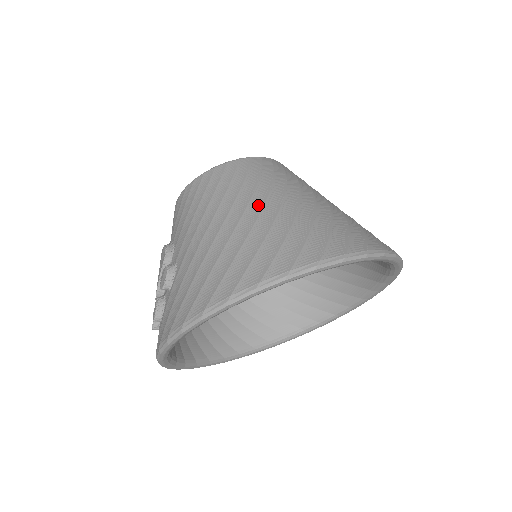
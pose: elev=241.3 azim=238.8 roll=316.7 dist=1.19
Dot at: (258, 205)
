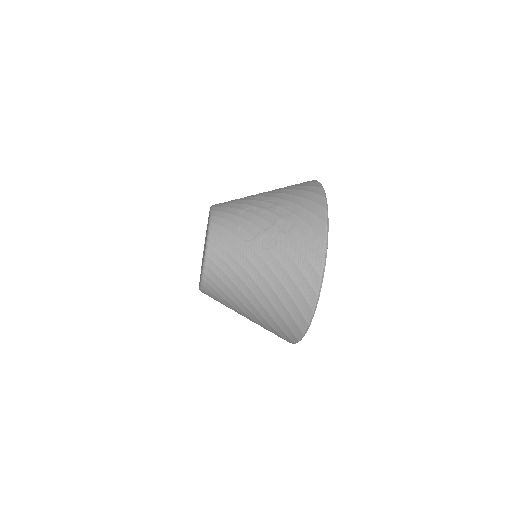
Dot at: (250, 306)
